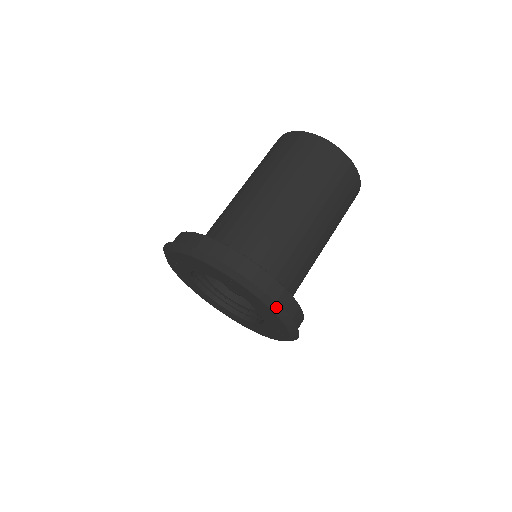
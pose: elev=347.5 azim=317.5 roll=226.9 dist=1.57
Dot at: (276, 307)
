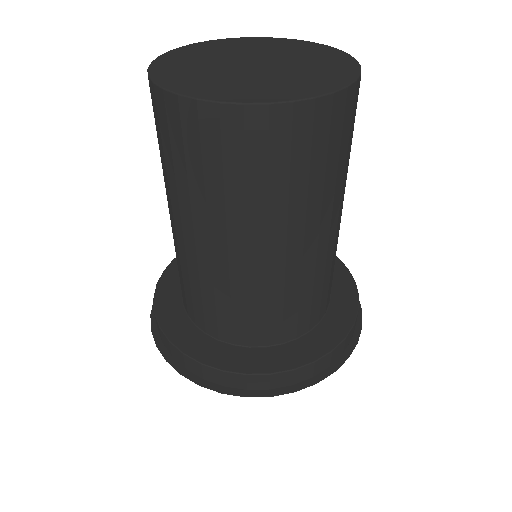
Dot at: occluded
